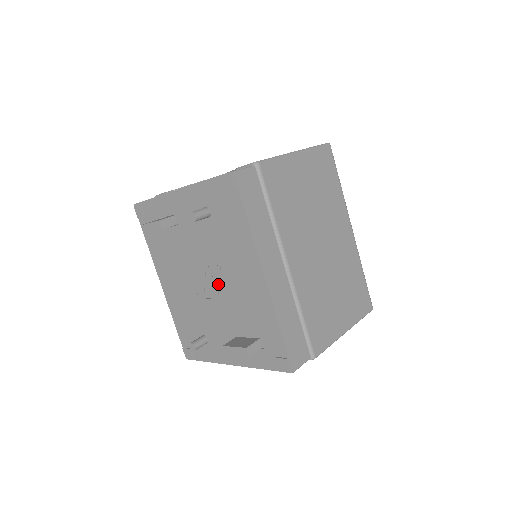
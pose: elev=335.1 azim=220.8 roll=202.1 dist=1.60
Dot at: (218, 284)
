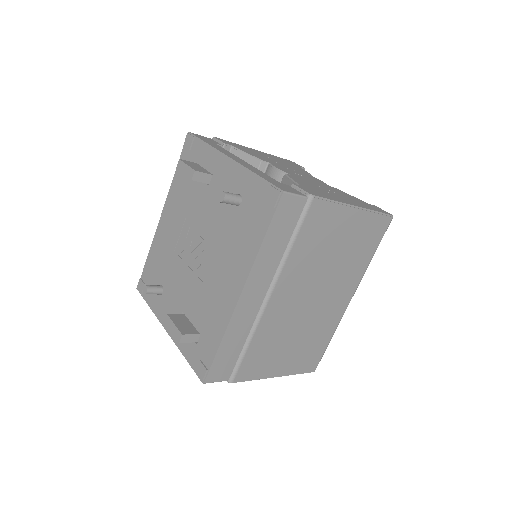
Dot at: (202, 262)
